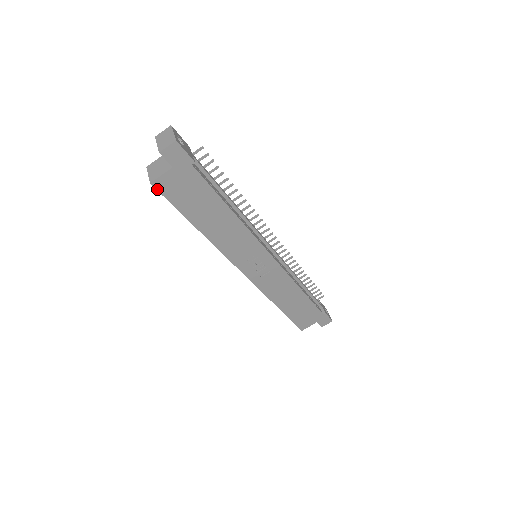
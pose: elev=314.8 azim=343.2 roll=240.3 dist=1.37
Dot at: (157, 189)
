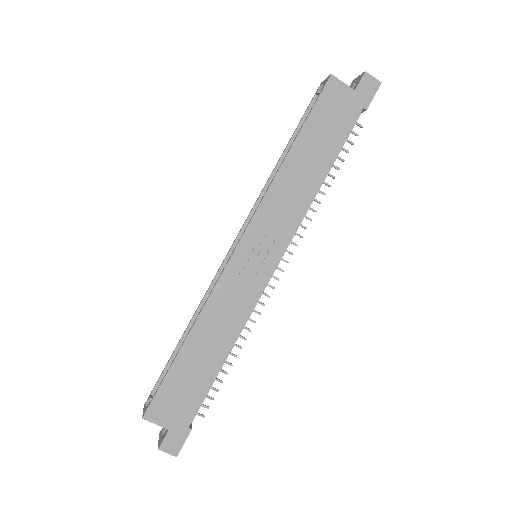
Dot at: (327, 84)
